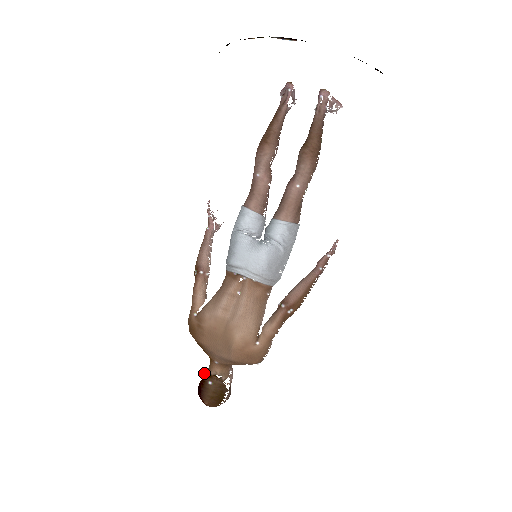
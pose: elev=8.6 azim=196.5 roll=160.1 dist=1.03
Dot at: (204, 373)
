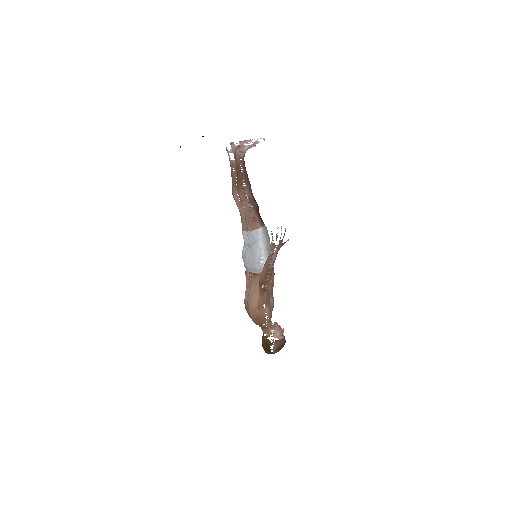
Dot at: occluded
